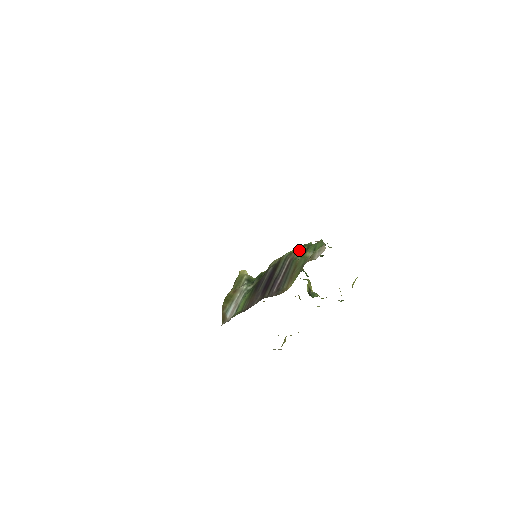
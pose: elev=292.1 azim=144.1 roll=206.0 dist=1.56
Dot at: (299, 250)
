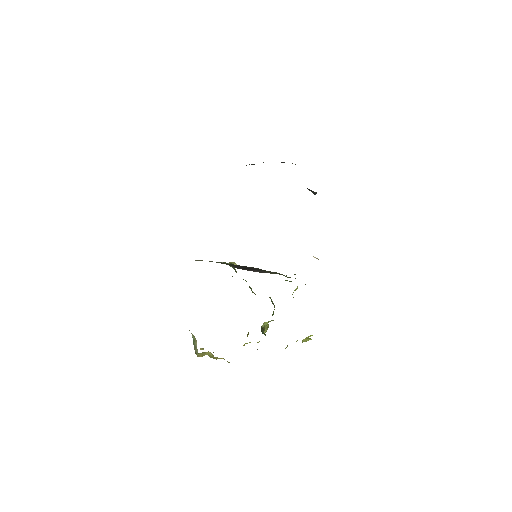
Dot at: occluded
